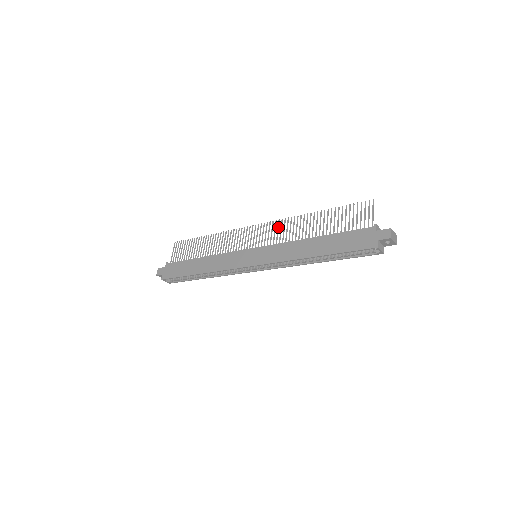
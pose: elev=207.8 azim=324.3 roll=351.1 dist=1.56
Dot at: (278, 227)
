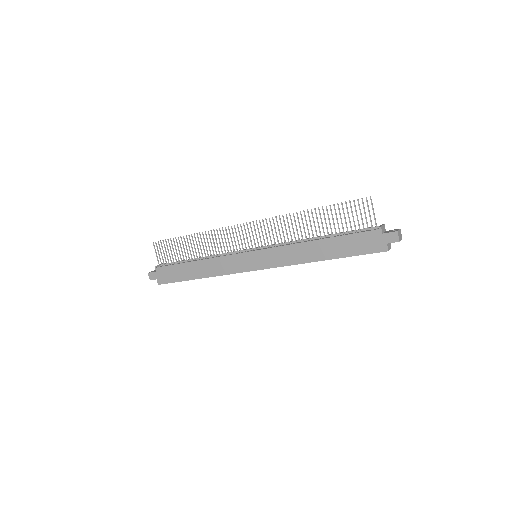
Dot at: (271, 227)
